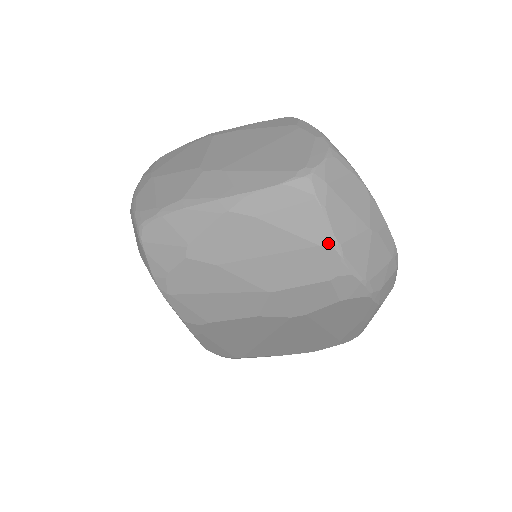
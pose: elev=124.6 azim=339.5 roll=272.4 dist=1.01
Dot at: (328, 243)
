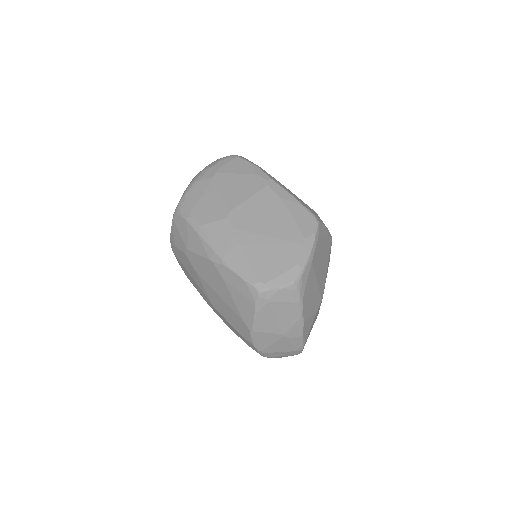
Dot at: (248, 325)
